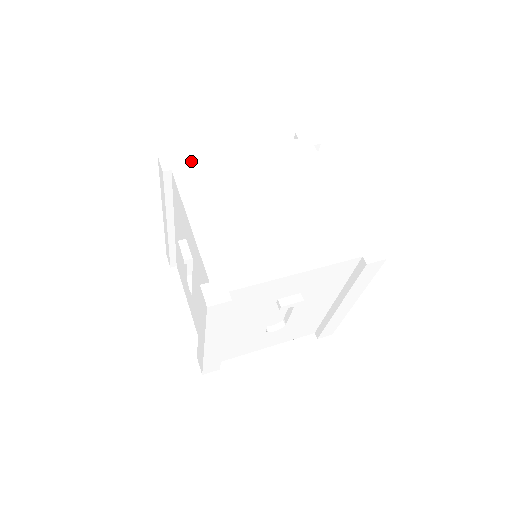
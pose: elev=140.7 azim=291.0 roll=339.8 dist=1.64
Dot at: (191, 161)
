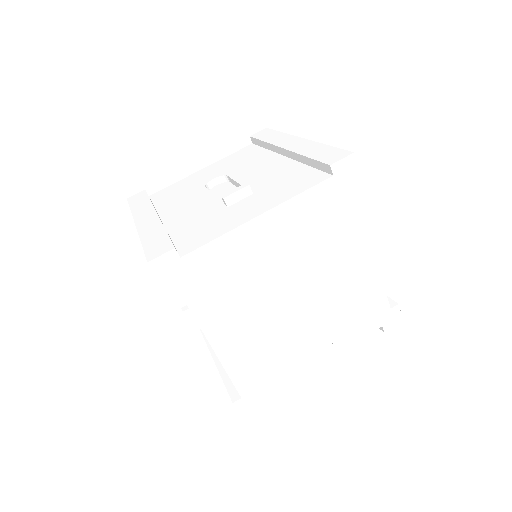
Dot at: (195, 259)
